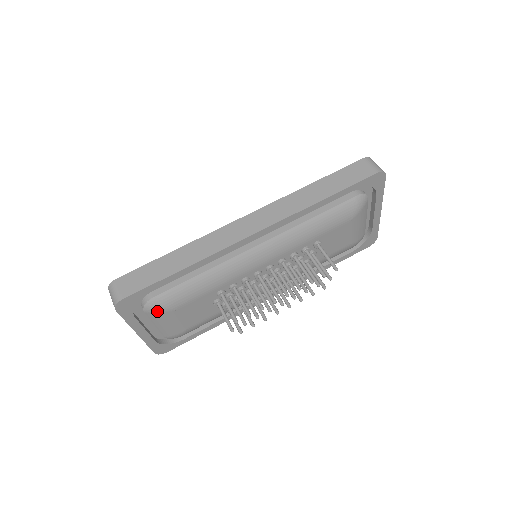
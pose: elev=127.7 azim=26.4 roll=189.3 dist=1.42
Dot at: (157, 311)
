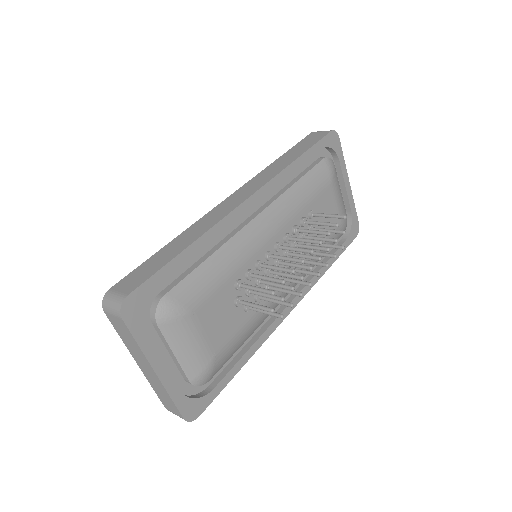
Dot at: (173, 317)
